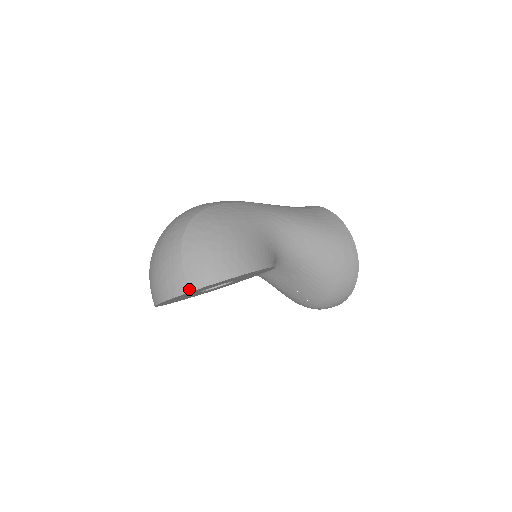
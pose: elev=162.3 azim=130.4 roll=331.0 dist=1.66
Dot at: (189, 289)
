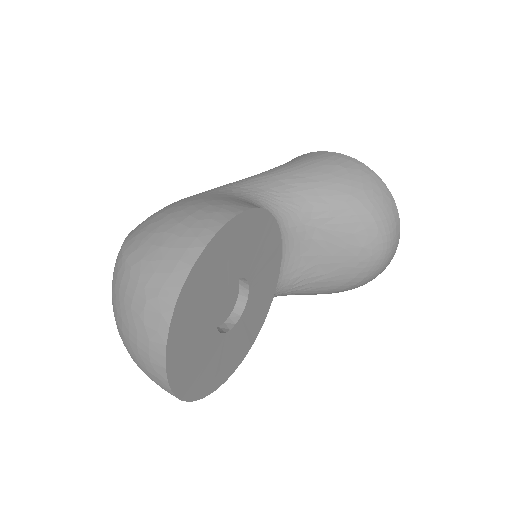
Dot at: (175, 292)
